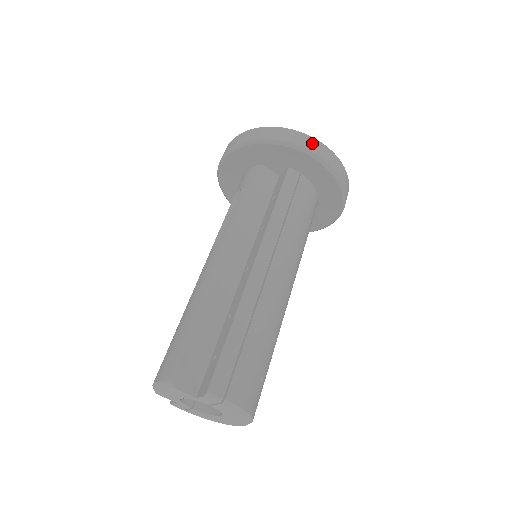
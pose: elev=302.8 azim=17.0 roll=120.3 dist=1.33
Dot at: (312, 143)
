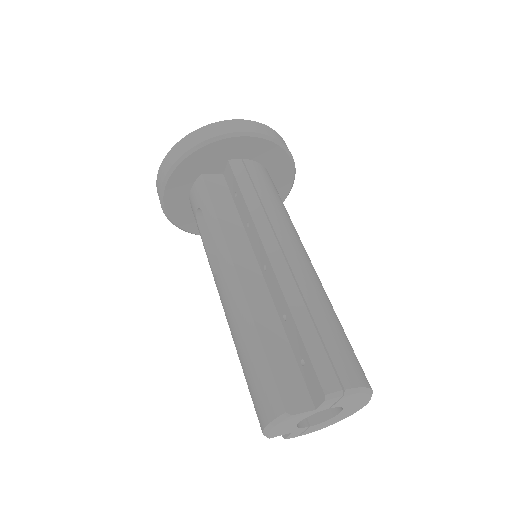
Dot at: (236, 124)
